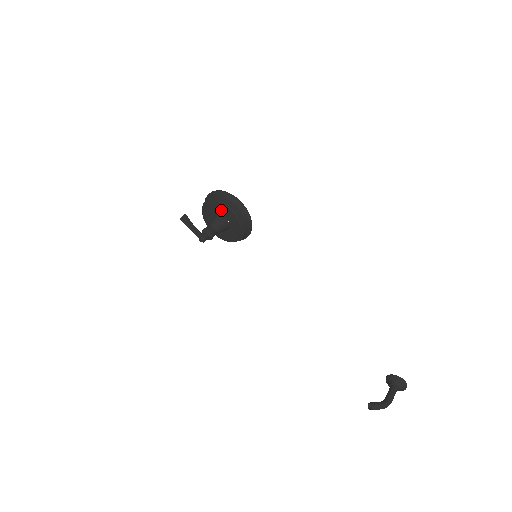
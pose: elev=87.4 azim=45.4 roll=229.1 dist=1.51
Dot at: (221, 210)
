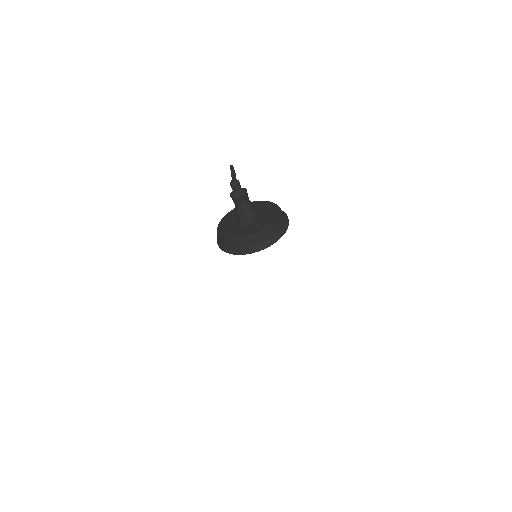
Dot at: (262, 208)
